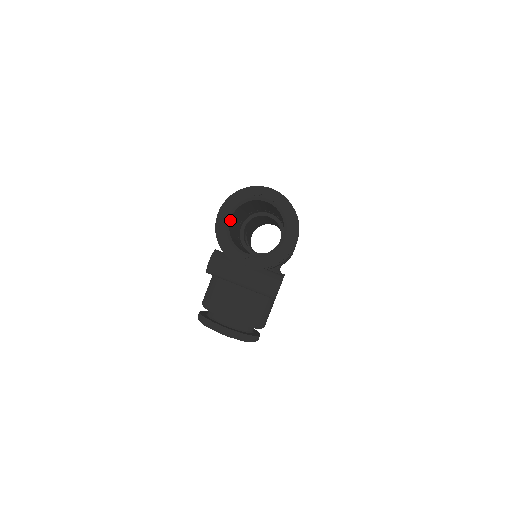
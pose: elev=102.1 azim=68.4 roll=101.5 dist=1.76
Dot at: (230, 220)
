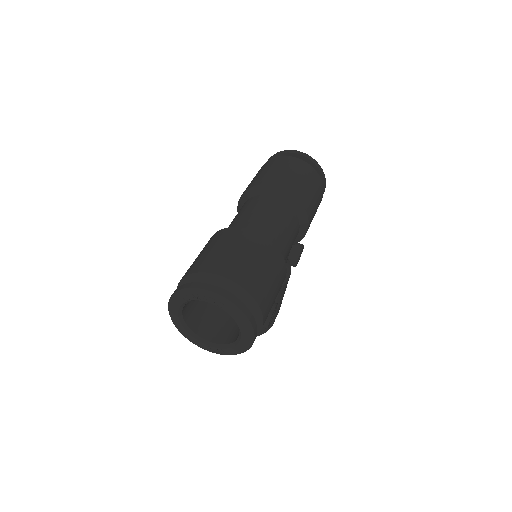
Dot at: (182, 312)
